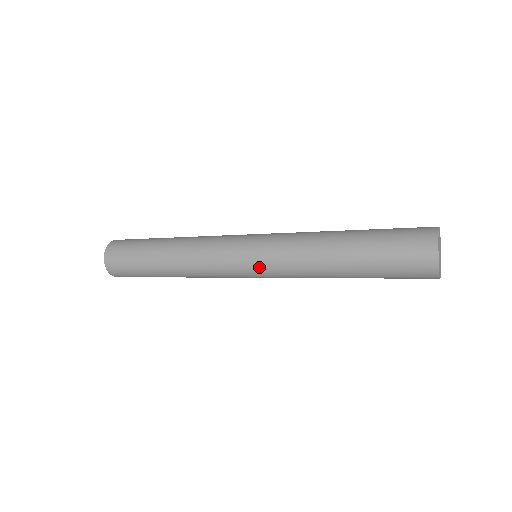
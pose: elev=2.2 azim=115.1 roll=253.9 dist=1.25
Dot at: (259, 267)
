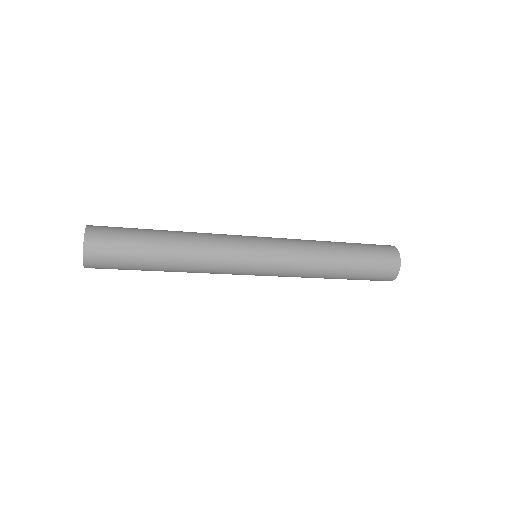
Dot at: (269, 272)
